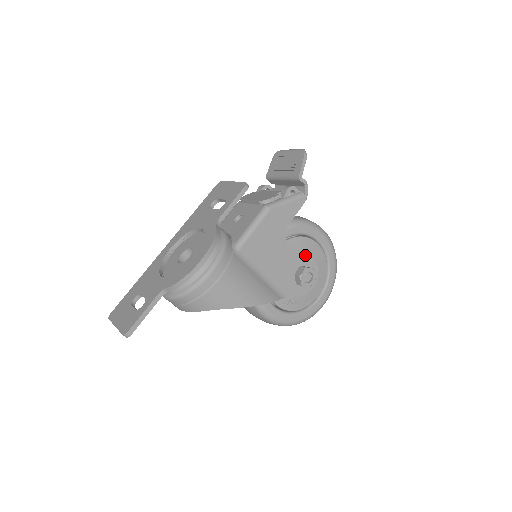
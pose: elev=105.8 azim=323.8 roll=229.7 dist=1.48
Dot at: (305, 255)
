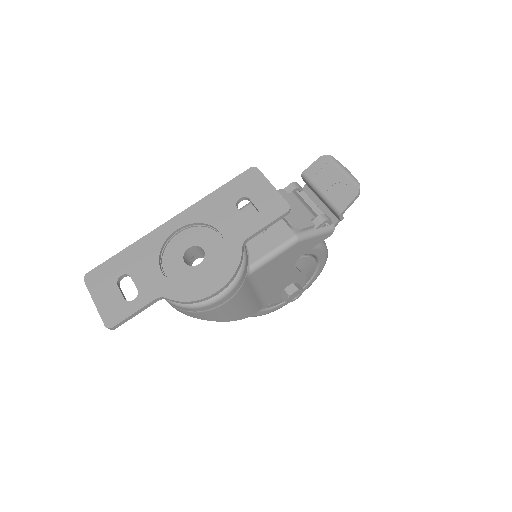
Dot at: (302, 275)
